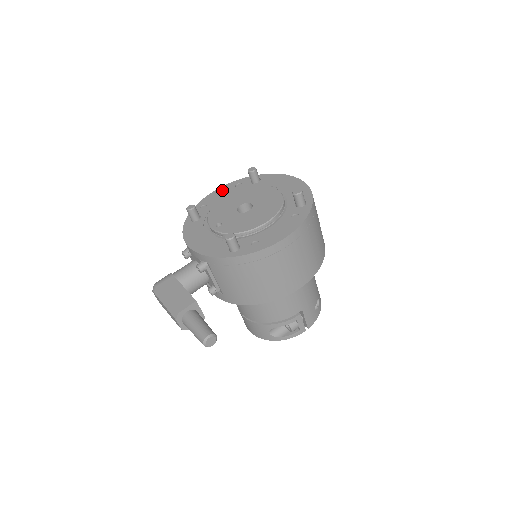
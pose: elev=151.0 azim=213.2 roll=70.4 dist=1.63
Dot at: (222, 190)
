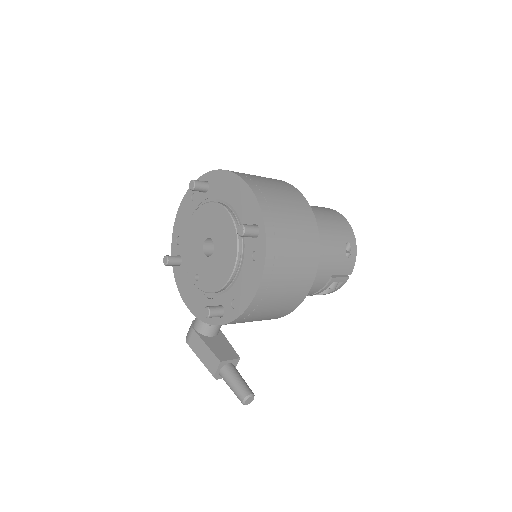
Dot at: (183, 209)
